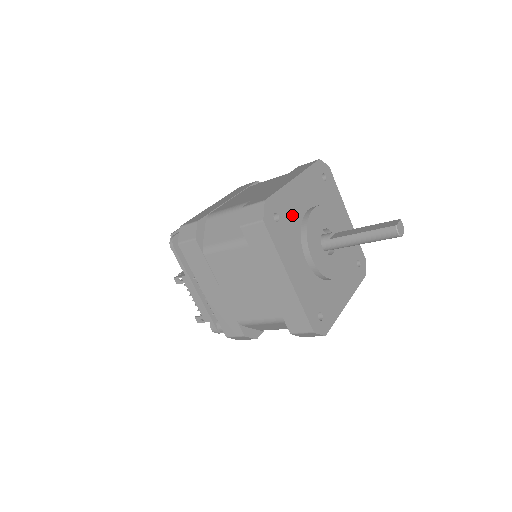
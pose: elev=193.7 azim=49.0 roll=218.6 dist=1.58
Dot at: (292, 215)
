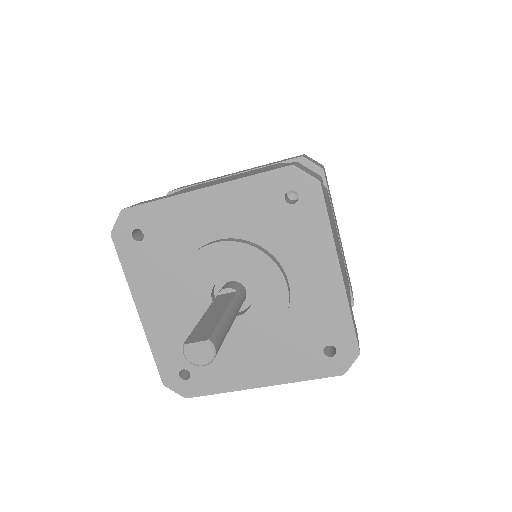
Dot at: (174, 239)
